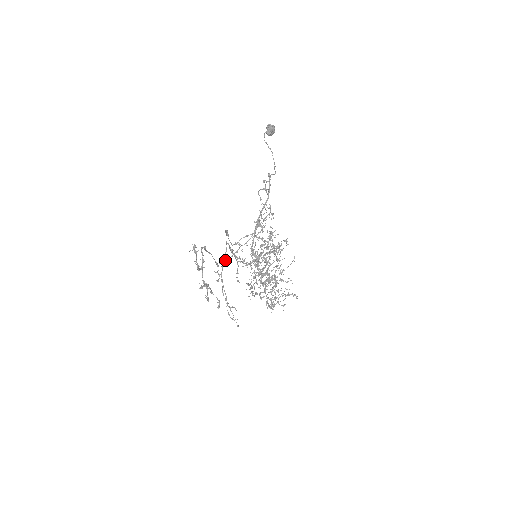
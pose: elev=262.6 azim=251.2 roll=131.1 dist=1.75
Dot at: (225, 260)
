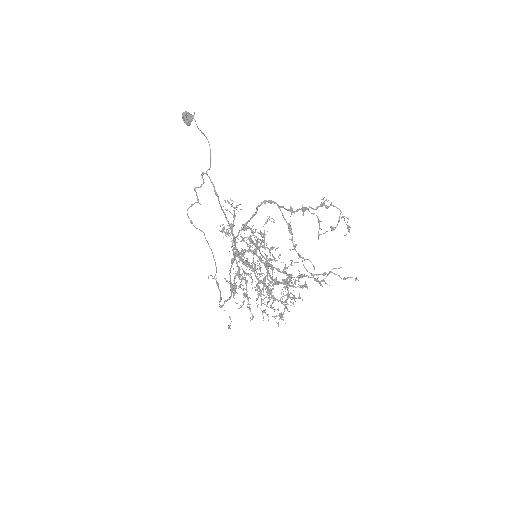
Dot at: (220, 297)
